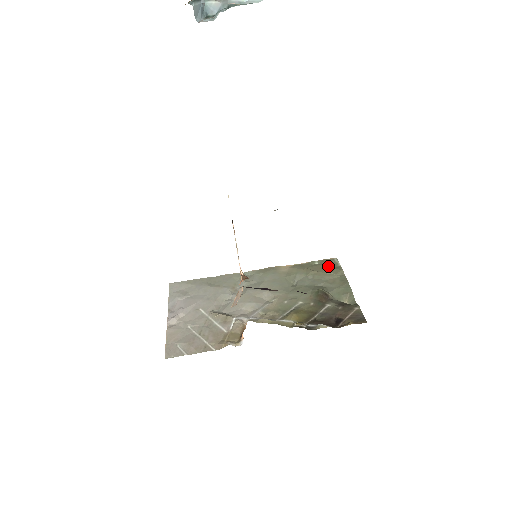
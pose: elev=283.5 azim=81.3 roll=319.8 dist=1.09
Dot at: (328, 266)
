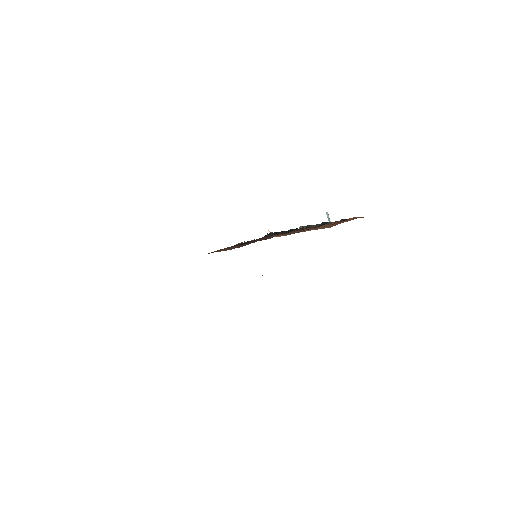
Dot at: occluded
